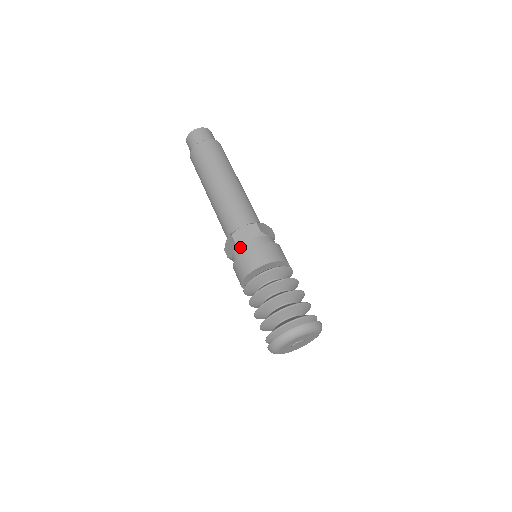
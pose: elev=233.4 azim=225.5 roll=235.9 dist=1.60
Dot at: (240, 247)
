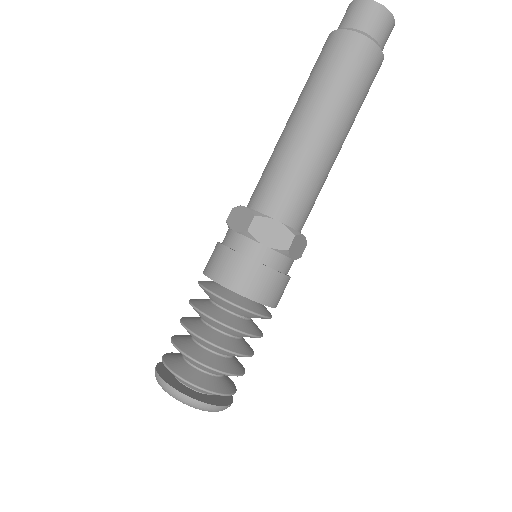
Dot at: (227, 231)
